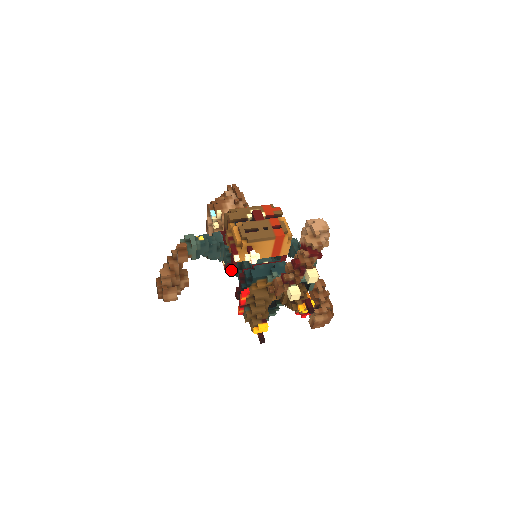
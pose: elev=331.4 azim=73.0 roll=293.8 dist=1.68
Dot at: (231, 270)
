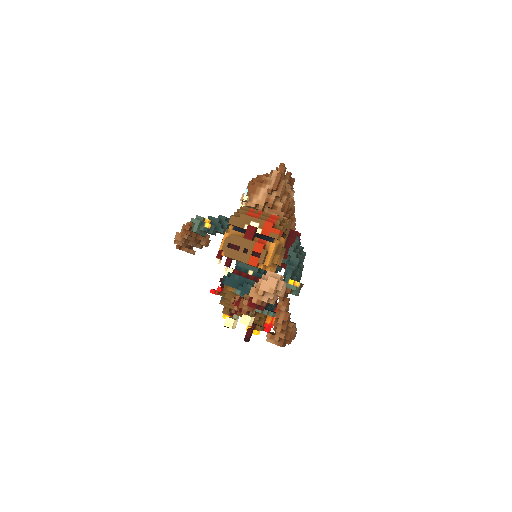
Dot at: occluded
